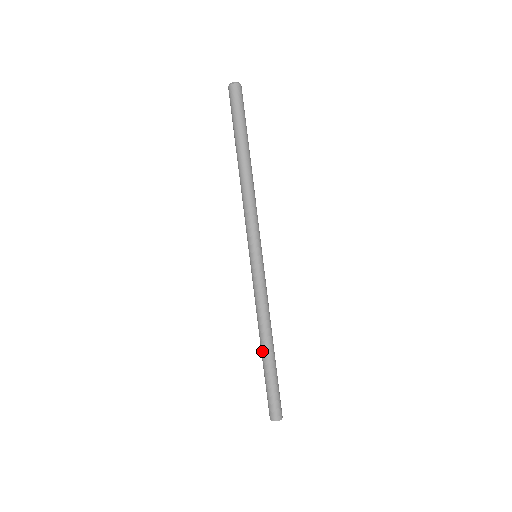
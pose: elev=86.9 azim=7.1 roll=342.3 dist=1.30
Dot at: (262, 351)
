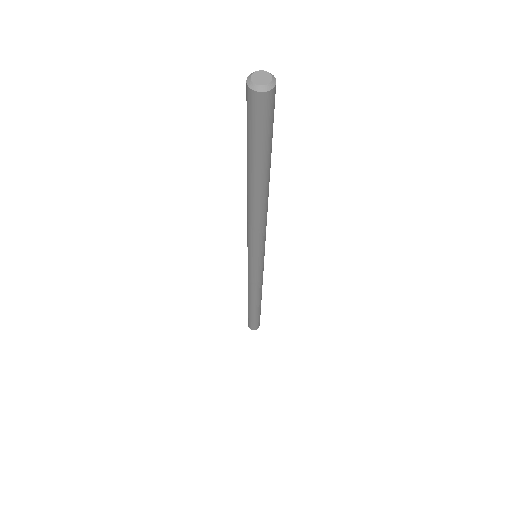
Dot at: (248, 303)
